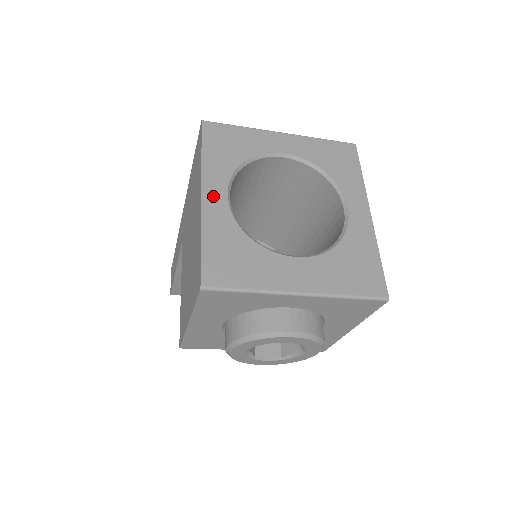
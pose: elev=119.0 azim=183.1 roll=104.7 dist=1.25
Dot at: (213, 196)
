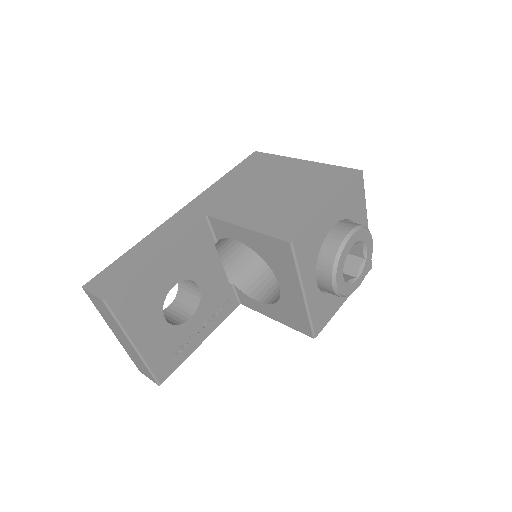
Dot at: occluded
